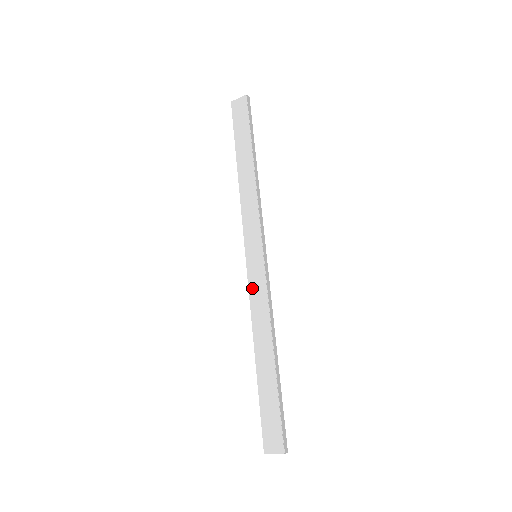
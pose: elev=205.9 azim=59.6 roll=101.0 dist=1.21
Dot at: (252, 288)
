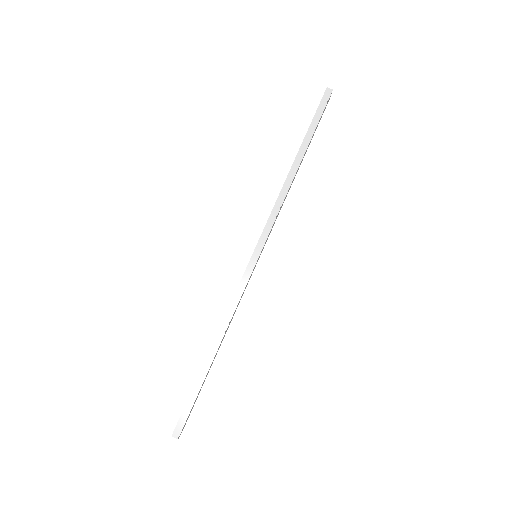
Dot at: occluded
